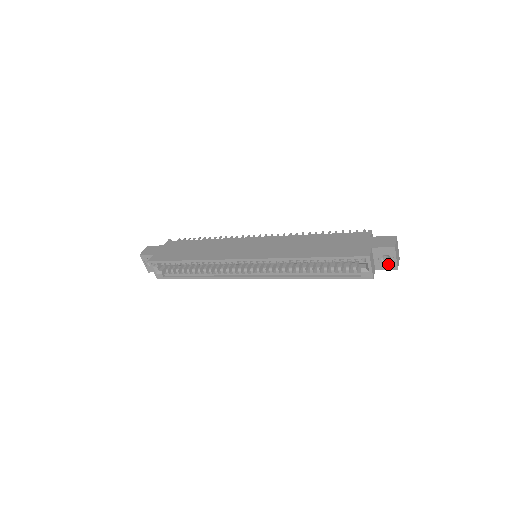
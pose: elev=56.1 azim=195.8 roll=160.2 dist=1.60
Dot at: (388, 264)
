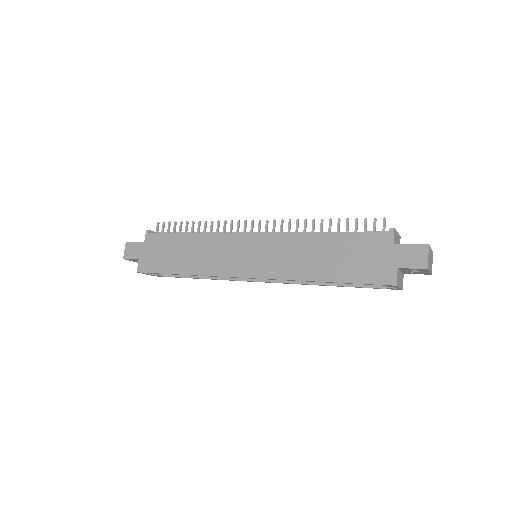
Dot at: (419, 273)
